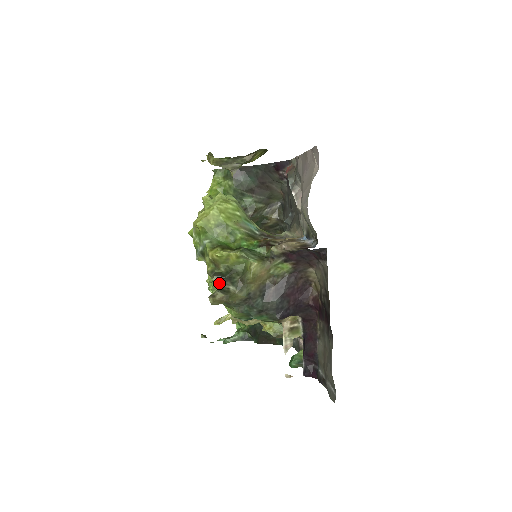
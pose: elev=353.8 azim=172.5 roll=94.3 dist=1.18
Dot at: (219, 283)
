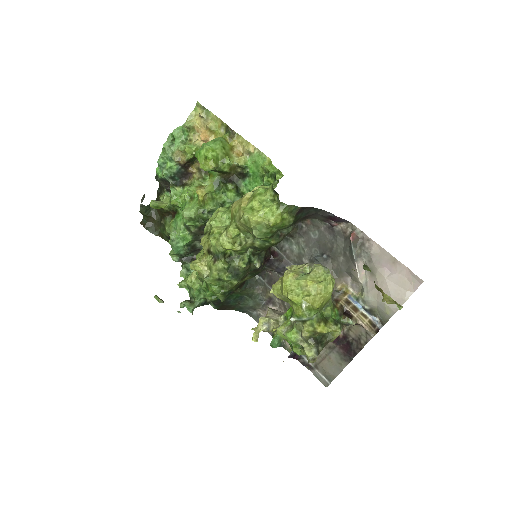
Dot at: (316, 347)
